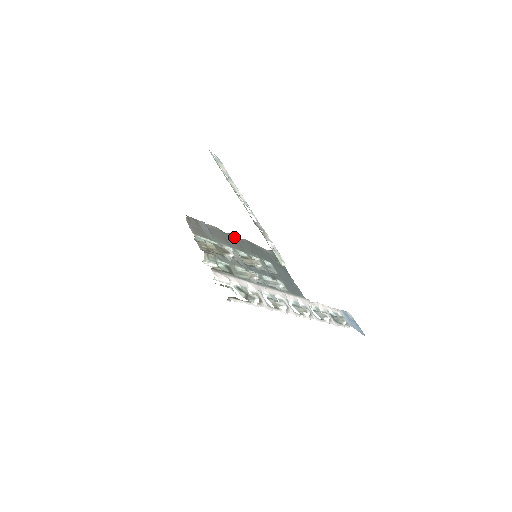
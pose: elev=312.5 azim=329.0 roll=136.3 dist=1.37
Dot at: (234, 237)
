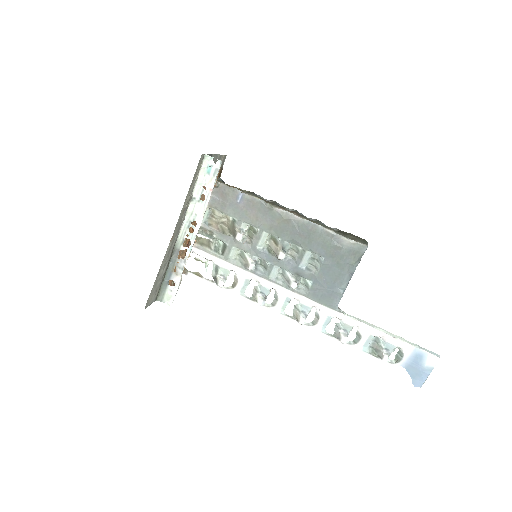
Dot at: (282, 216)
